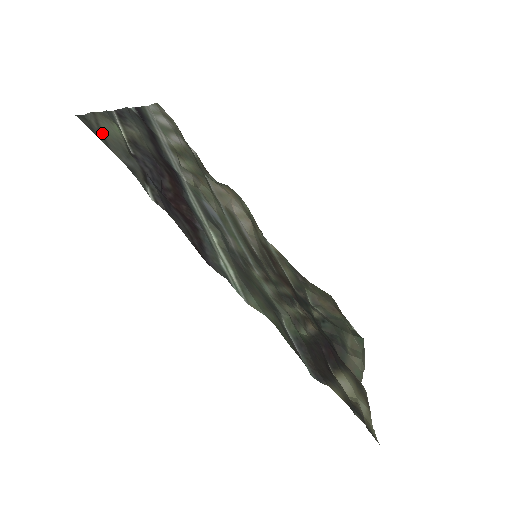
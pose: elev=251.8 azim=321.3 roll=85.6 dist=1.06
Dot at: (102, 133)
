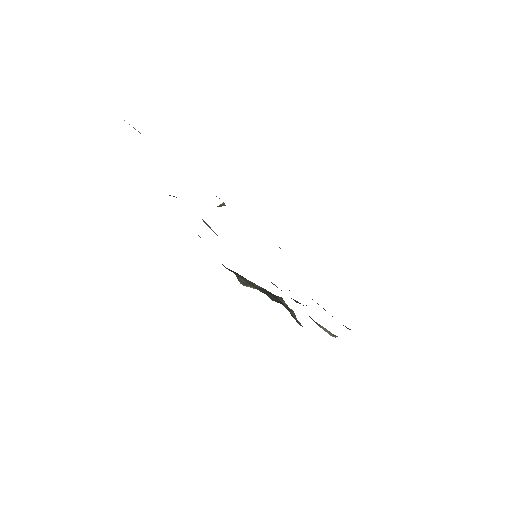
Dot at: occluded
